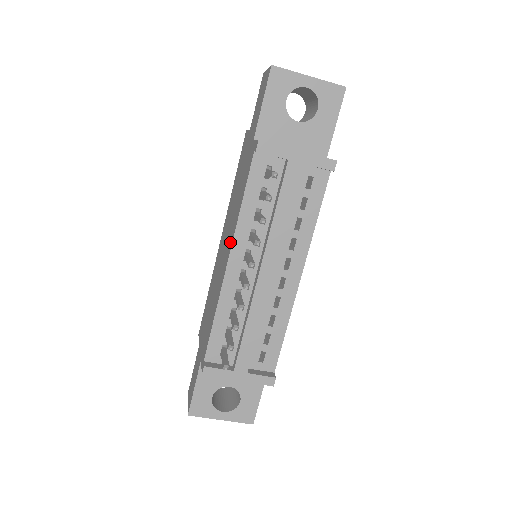
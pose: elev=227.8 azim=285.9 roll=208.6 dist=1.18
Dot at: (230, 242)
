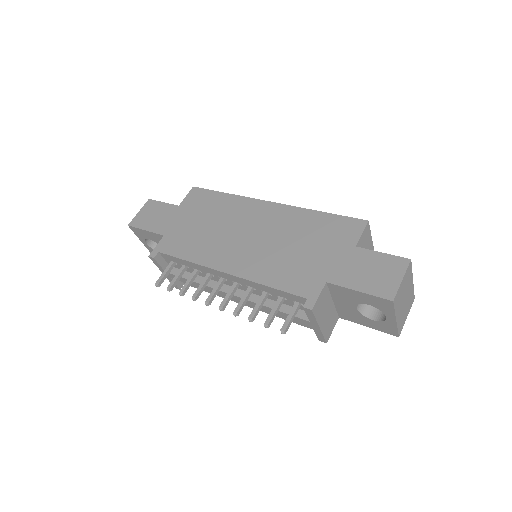
Dot at: (242, 267)
